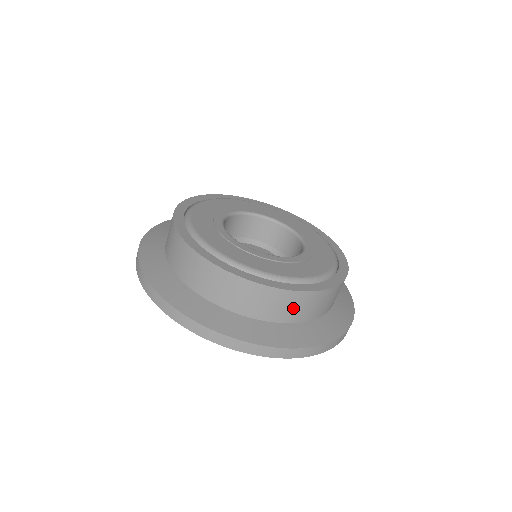
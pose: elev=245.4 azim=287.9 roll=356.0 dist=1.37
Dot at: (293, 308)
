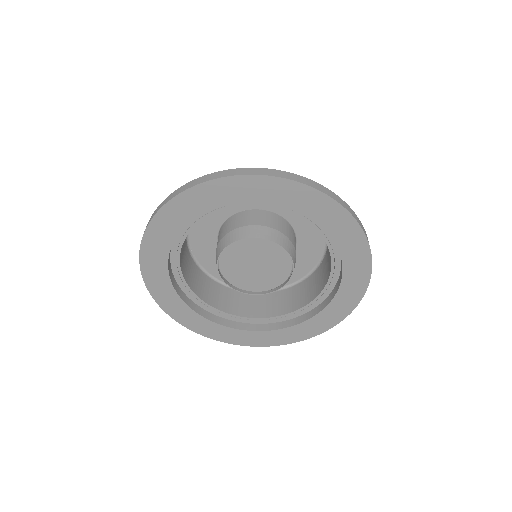
Dot at: occluded
